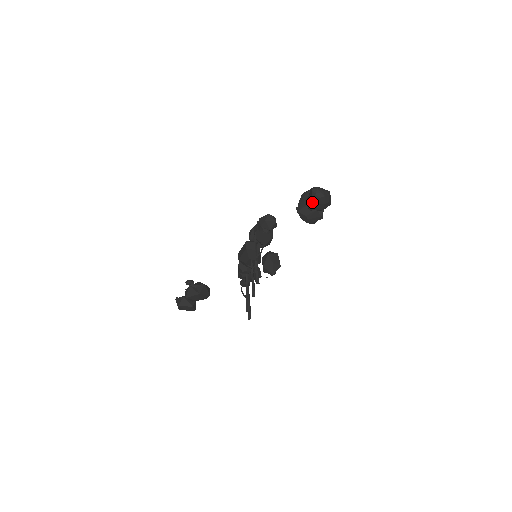
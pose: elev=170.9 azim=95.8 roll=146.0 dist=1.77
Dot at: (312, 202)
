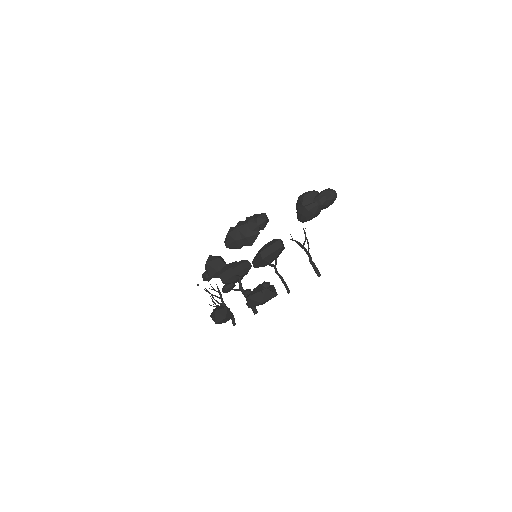
Dot at: (327, 202)
